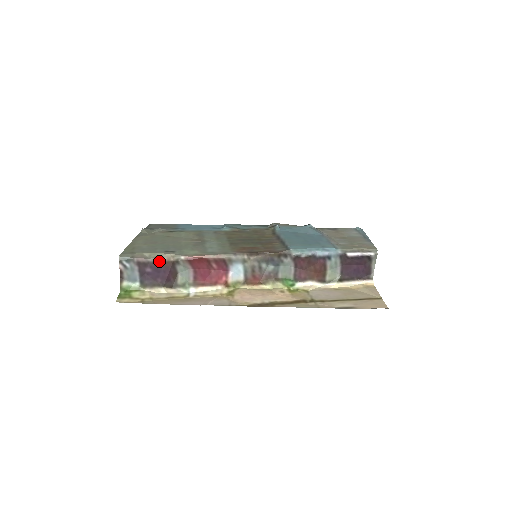
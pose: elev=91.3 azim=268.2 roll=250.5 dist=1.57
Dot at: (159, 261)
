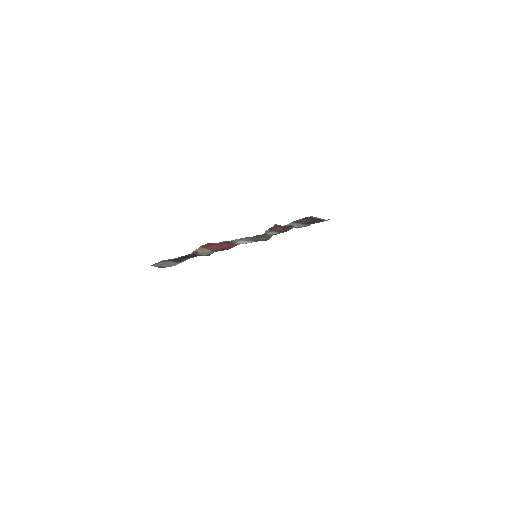
Dot at: occluded
